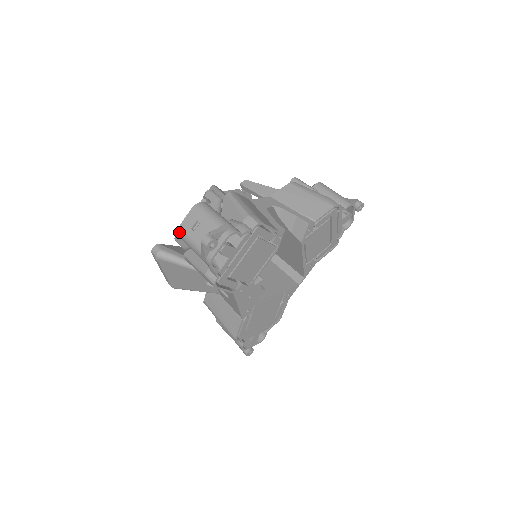
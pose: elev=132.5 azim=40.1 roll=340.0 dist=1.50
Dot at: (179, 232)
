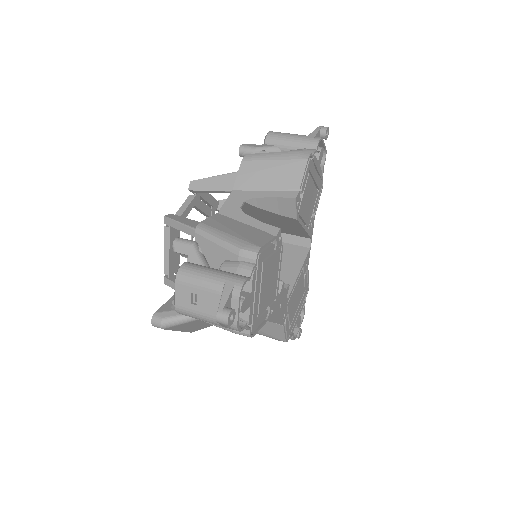
Dot at: (179, 312)
